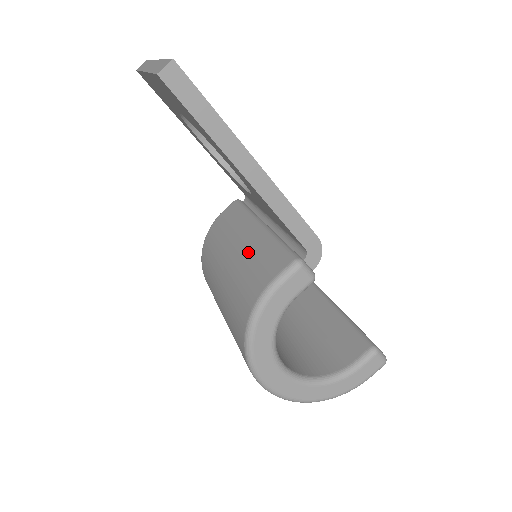
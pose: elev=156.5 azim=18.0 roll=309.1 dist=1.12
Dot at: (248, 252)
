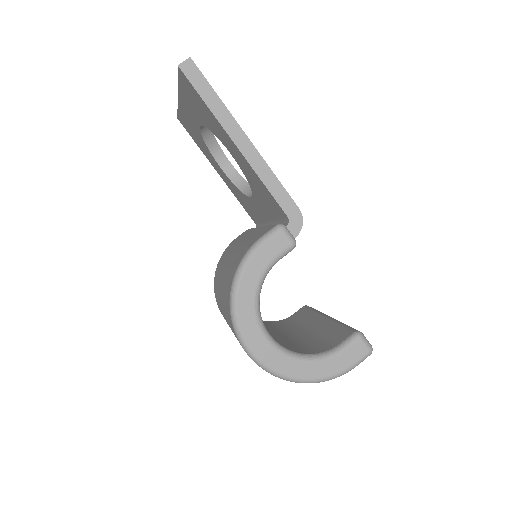
Dot at: (246, 240)
